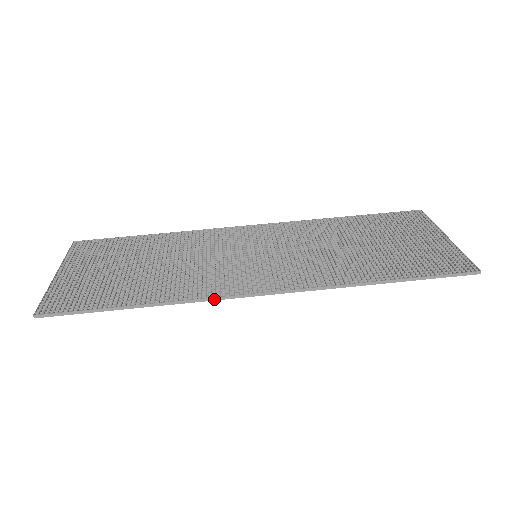
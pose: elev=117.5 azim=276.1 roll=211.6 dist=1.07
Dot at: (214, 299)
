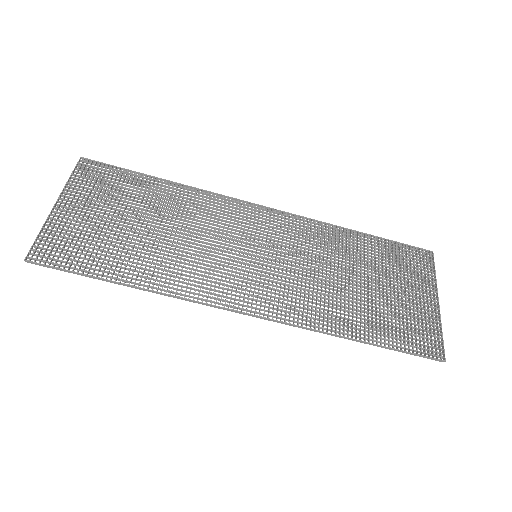
Dot at: (200, 303)
